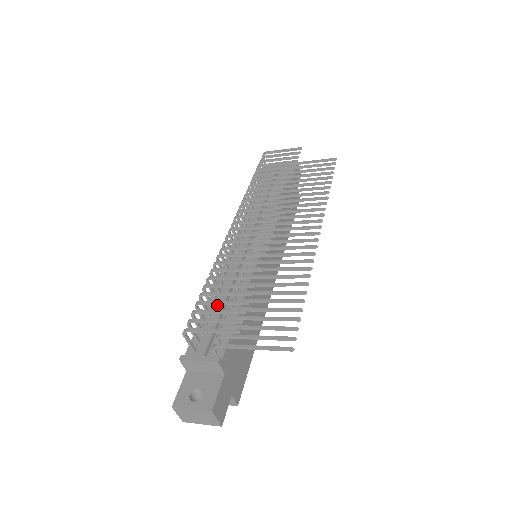
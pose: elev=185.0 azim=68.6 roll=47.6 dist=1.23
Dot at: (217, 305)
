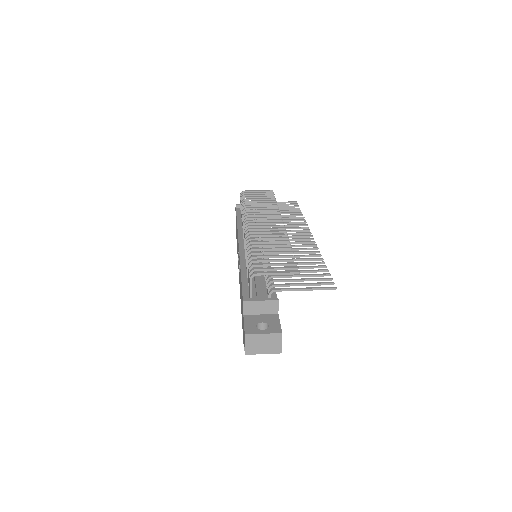
Dot at: occluded
